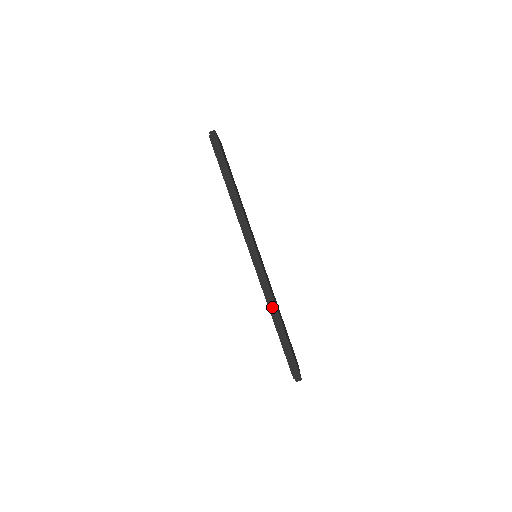
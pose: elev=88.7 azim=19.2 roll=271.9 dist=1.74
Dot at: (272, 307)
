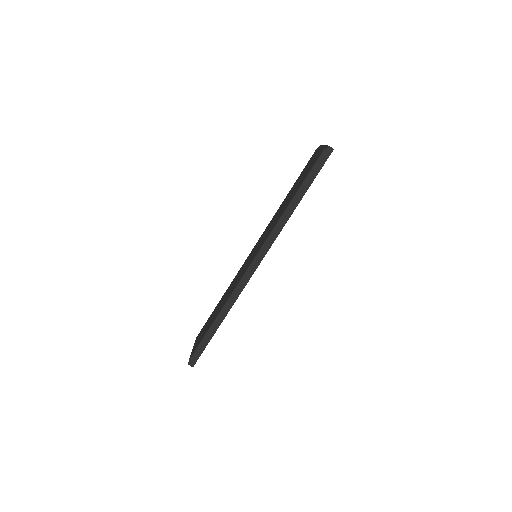
Dot at: (228, 306)
